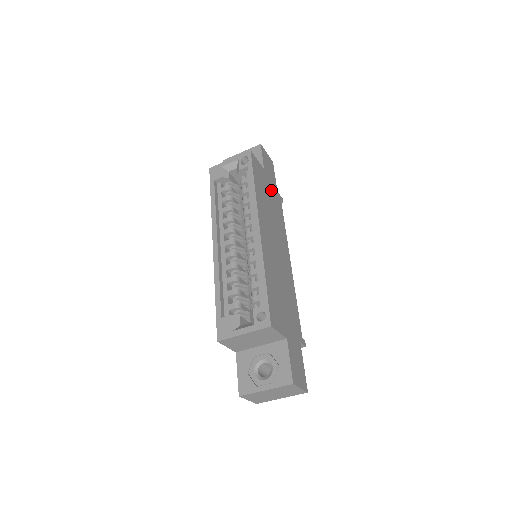
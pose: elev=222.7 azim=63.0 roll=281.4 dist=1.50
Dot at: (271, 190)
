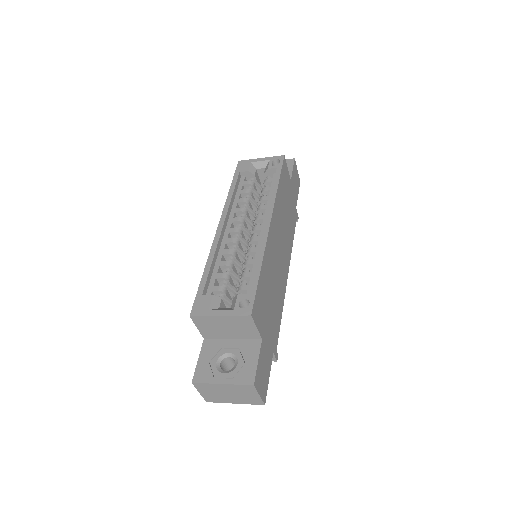
Dot at: (291, 202)
